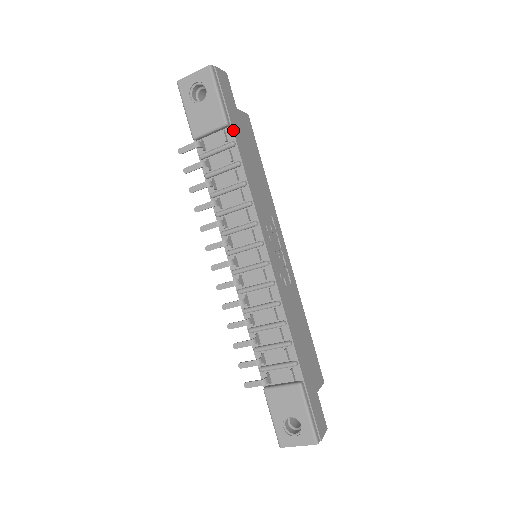
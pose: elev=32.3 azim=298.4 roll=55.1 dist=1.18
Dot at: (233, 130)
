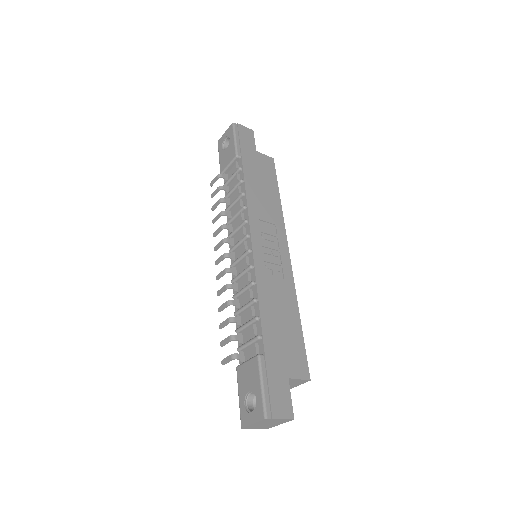
Dot at: (242, 160)
